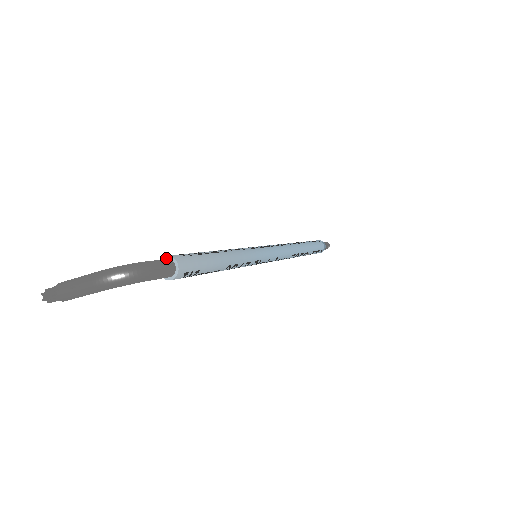
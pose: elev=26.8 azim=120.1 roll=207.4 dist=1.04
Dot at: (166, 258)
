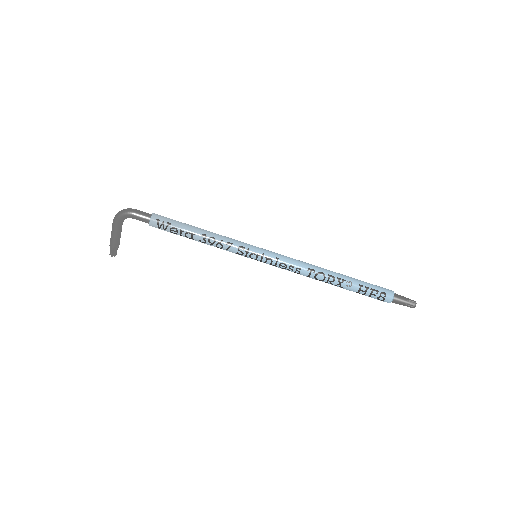
Dot at: occluded
